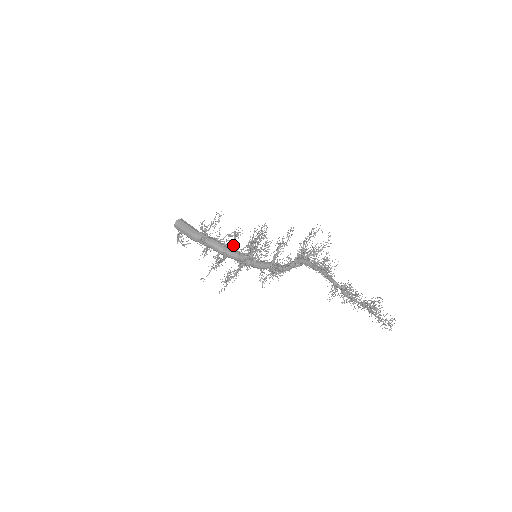
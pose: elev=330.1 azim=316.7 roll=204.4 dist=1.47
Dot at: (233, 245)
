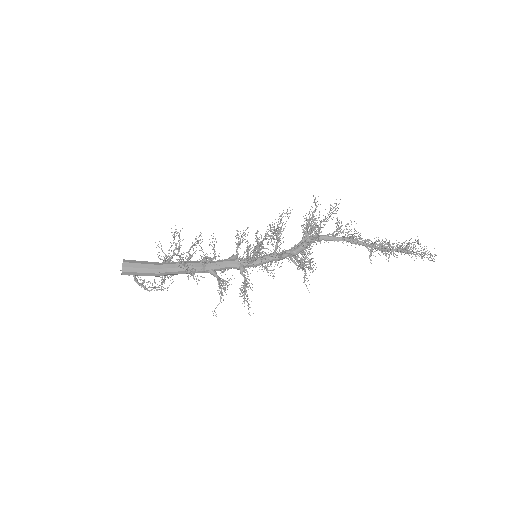
Dot at: (215, 257)
